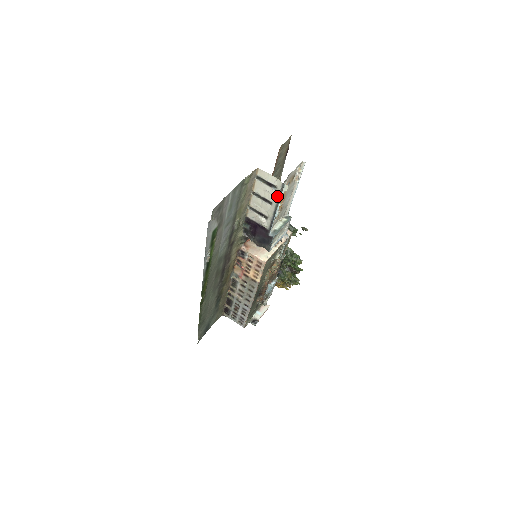
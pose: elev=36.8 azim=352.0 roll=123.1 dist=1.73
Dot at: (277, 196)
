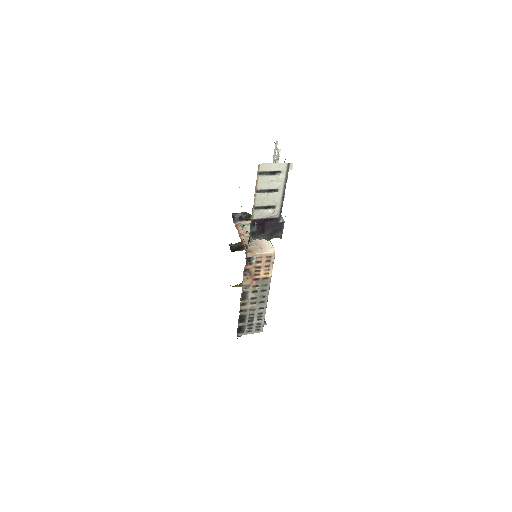
Dot at: (284, 179)
